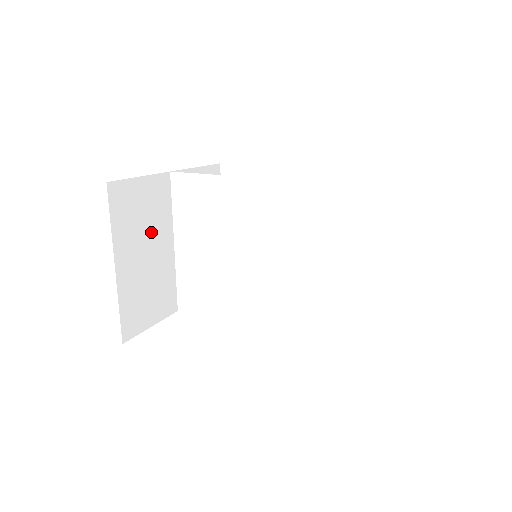
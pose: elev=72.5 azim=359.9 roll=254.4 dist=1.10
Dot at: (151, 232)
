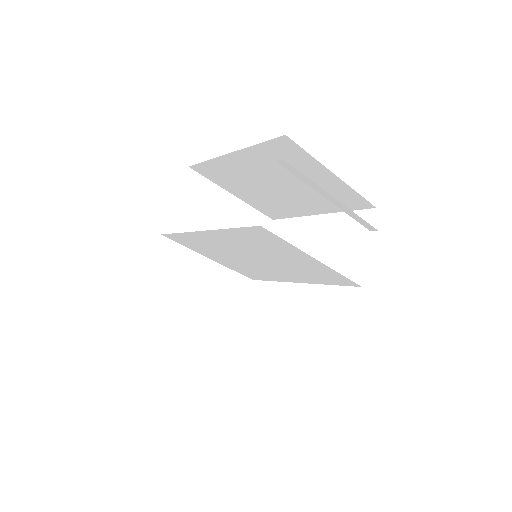
Dot at: (188, 277)
